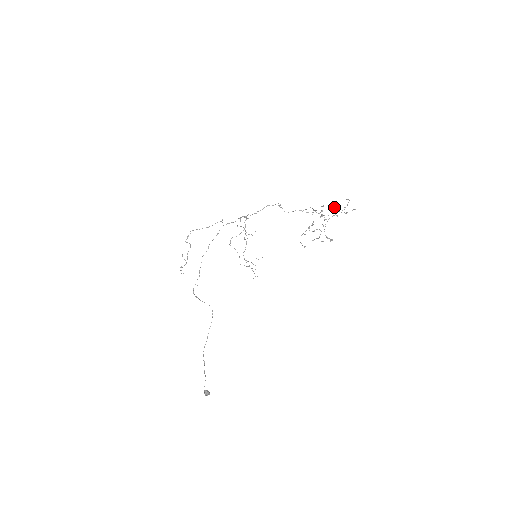
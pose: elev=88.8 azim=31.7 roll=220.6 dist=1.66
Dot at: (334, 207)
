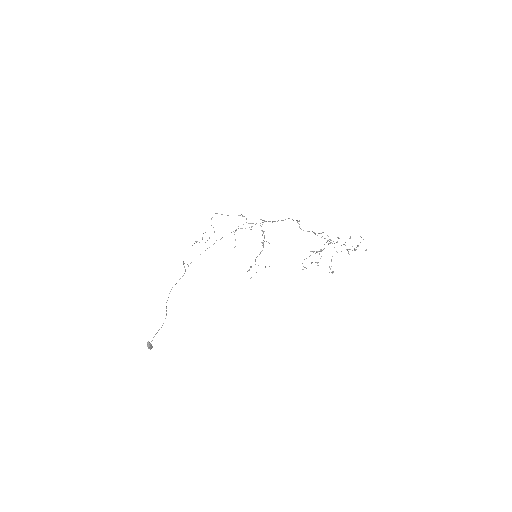
Dot at: occluded
